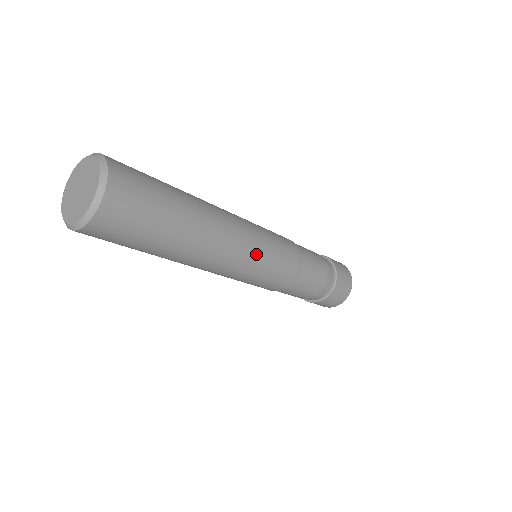
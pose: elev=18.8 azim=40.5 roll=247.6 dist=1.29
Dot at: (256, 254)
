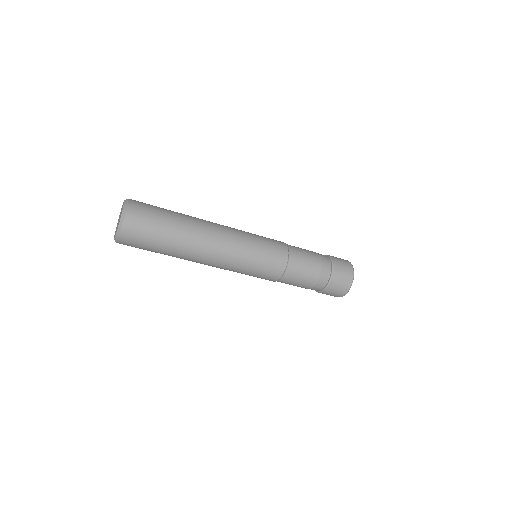
Dot at: (240, 258)
